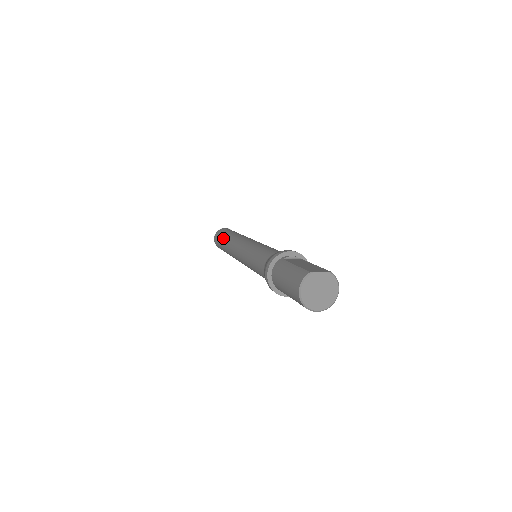
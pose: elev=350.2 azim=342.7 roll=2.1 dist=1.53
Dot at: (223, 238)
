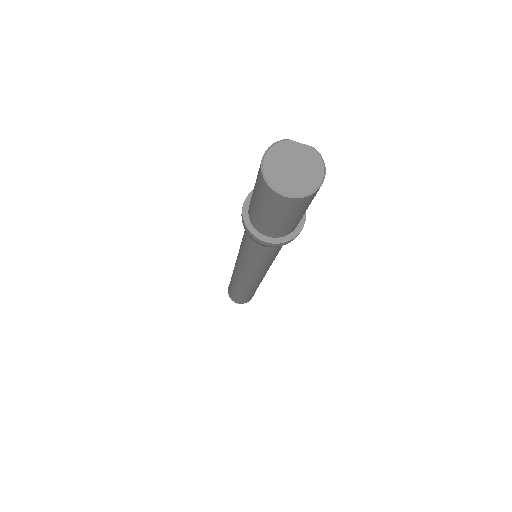
Dot at: occluded
